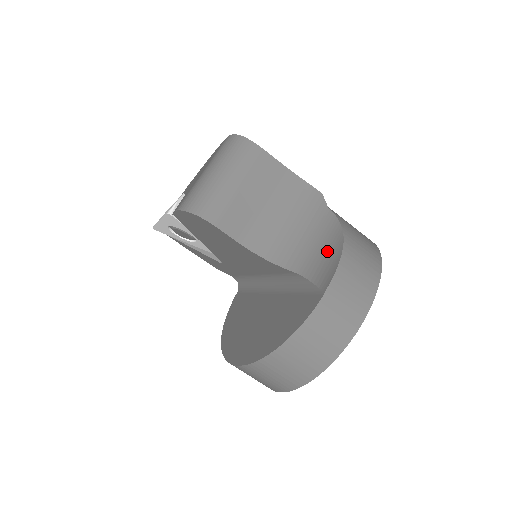
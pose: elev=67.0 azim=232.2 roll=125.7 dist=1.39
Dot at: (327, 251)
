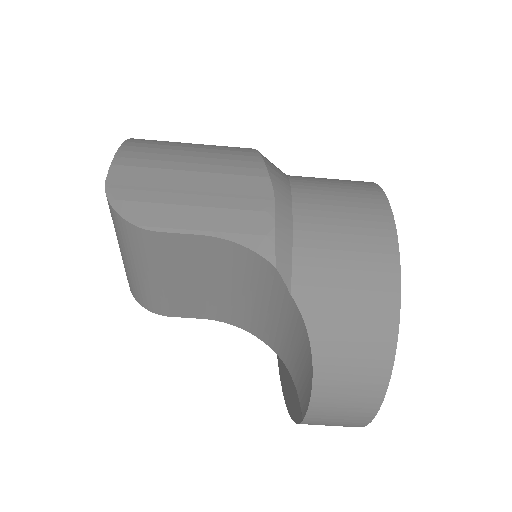
Dot at: (301, 363)
